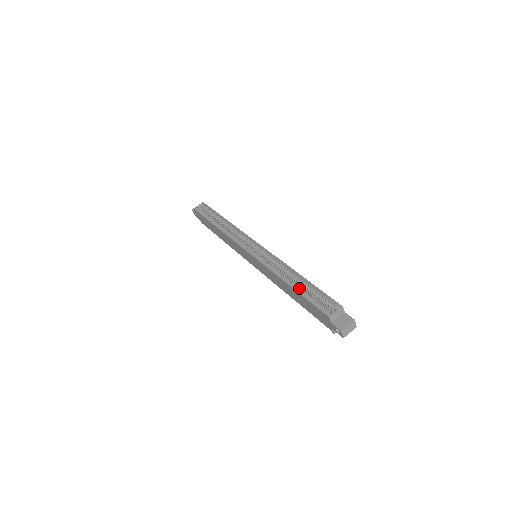
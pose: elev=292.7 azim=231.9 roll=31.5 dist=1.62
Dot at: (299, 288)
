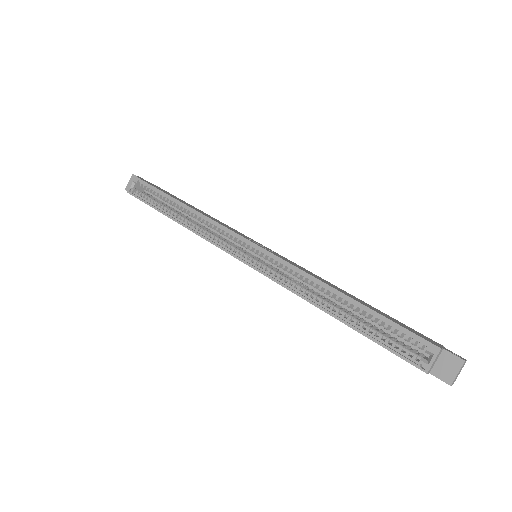
Dot at: (353, 319)
